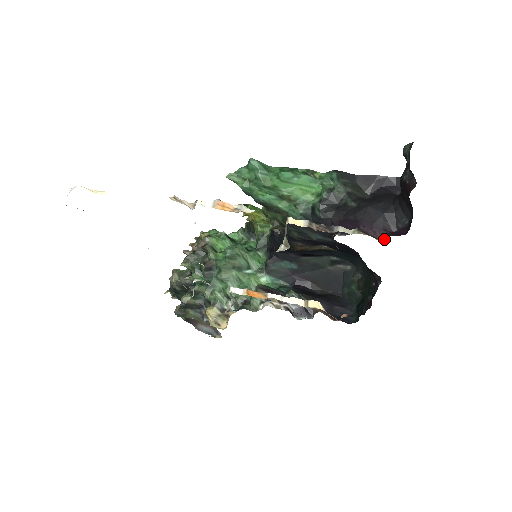
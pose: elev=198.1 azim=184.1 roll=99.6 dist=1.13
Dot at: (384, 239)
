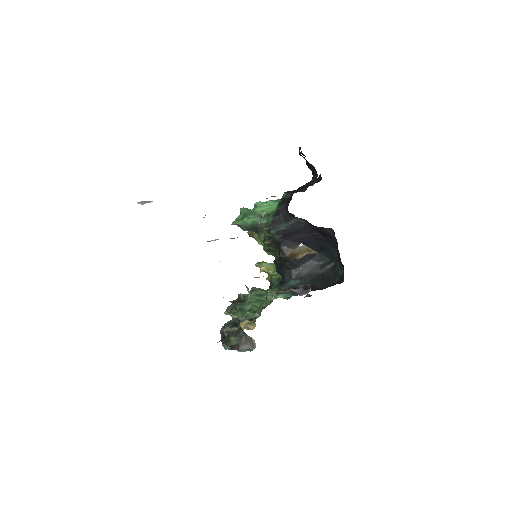
Dot at: occluded
